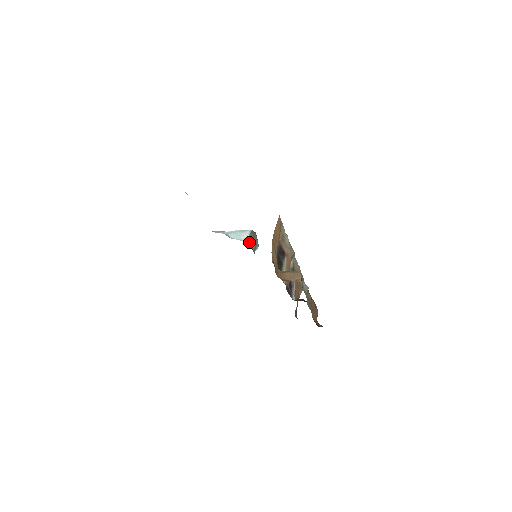
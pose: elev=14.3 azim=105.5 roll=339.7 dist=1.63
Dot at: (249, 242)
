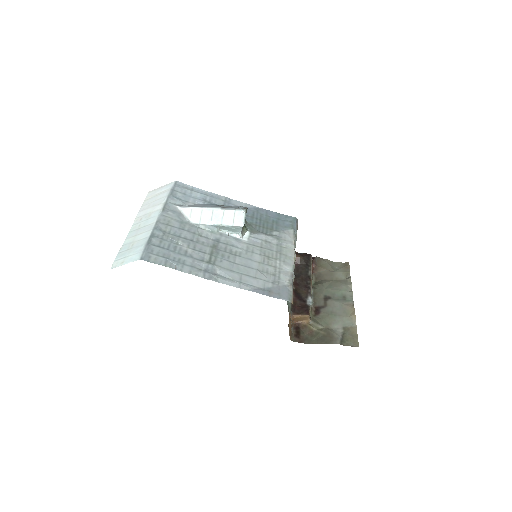
Dot at: (242, 230)
